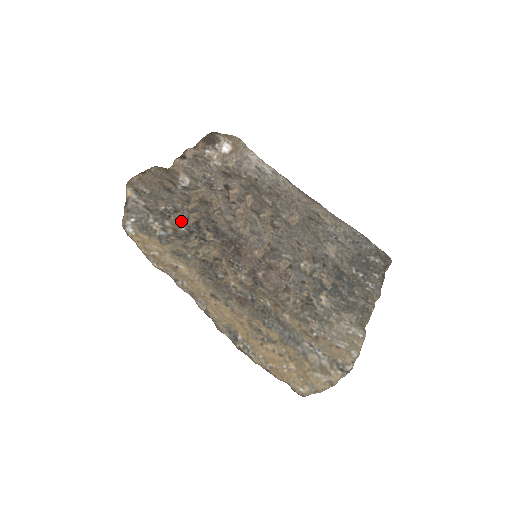
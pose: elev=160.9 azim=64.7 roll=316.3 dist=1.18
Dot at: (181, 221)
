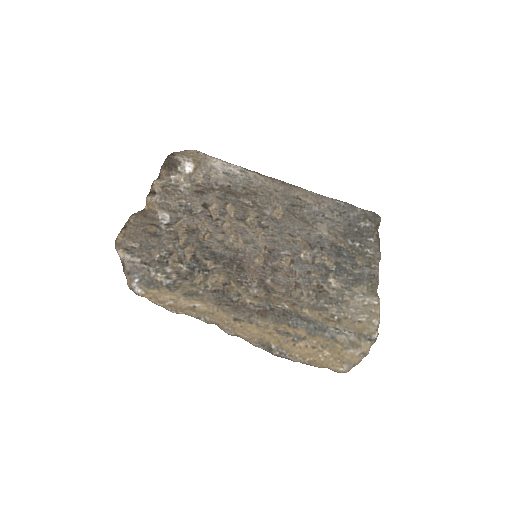
Dot at: (179, 262)
